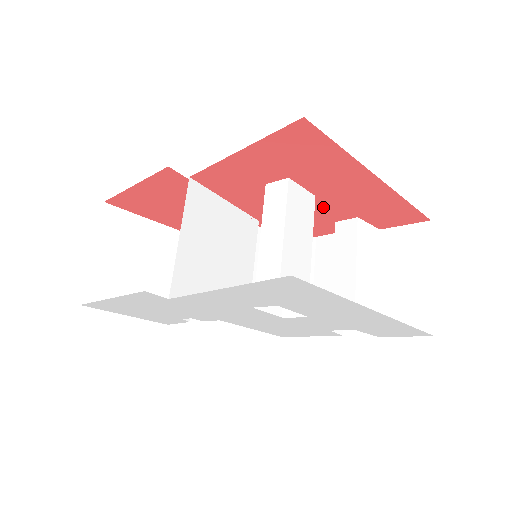
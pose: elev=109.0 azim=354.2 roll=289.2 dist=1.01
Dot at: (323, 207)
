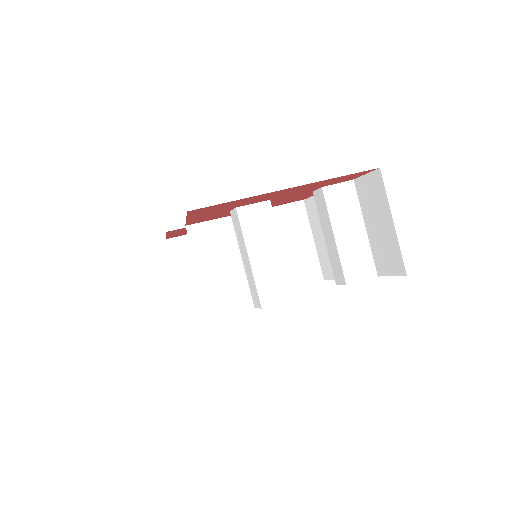
Dot at: (287, 196)
